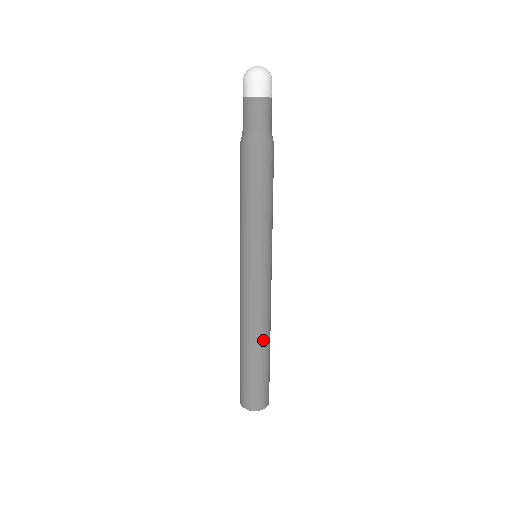
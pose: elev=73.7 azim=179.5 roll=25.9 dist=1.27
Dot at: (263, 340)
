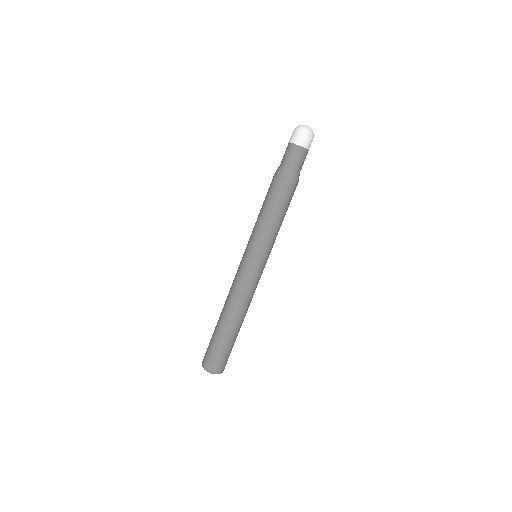
Dot at: (227, 316)
